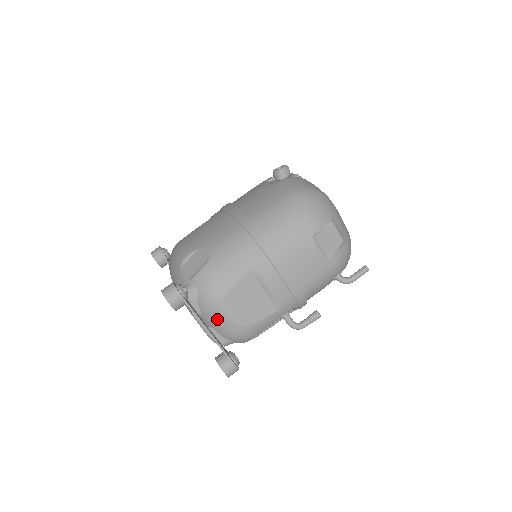
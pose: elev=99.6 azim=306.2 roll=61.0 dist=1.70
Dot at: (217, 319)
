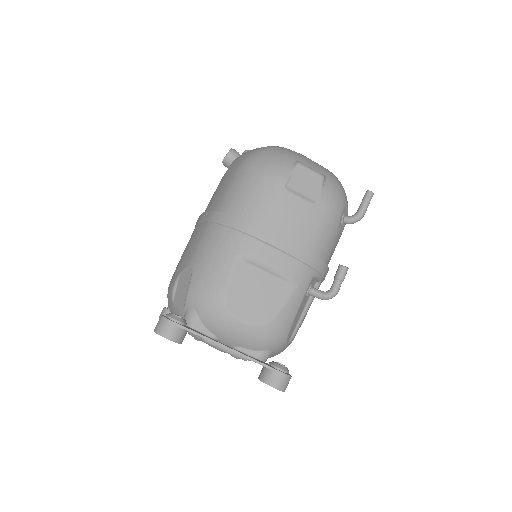
Dot at: (233, 332)
